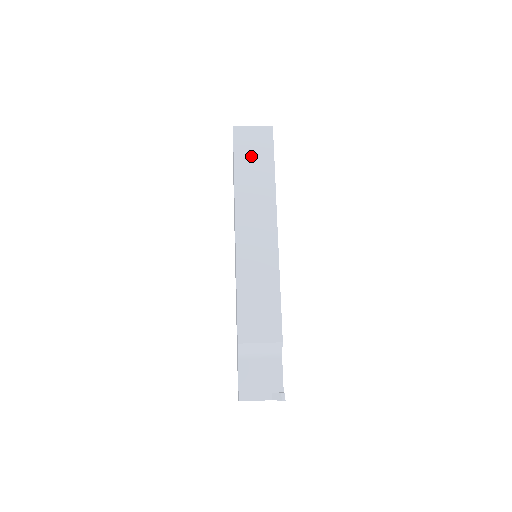
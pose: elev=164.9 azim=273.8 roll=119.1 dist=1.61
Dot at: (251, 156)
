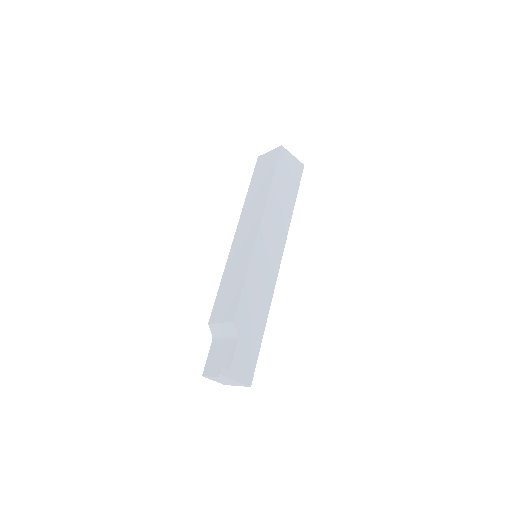
Dot at: (261, 174)
